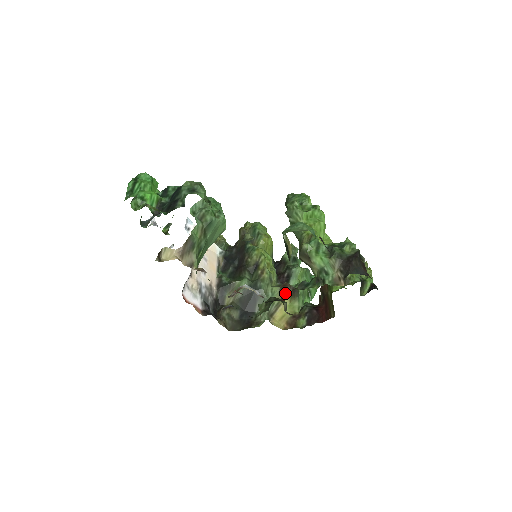
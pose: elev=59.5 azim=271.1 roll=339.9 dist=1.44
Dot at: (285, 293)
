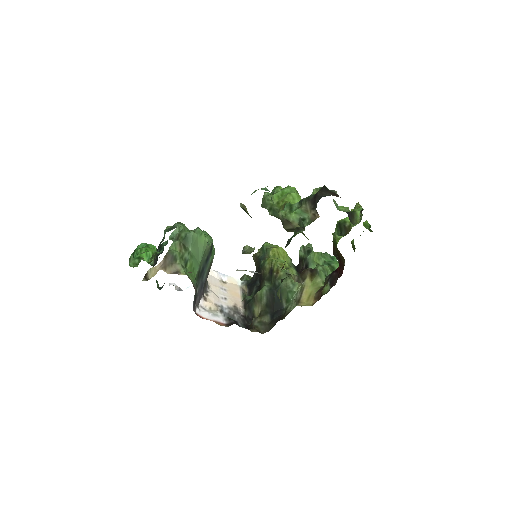
Dot at: (304, 277)
